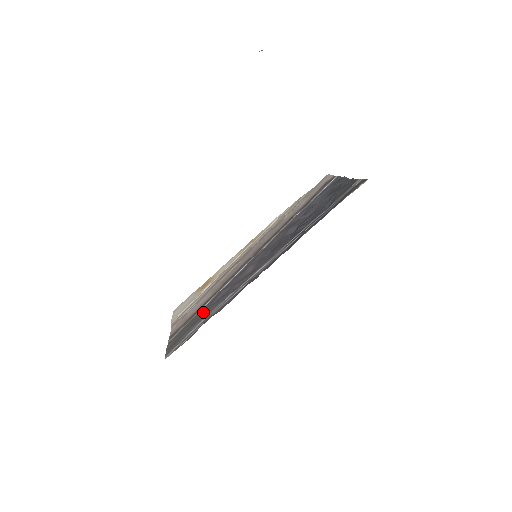
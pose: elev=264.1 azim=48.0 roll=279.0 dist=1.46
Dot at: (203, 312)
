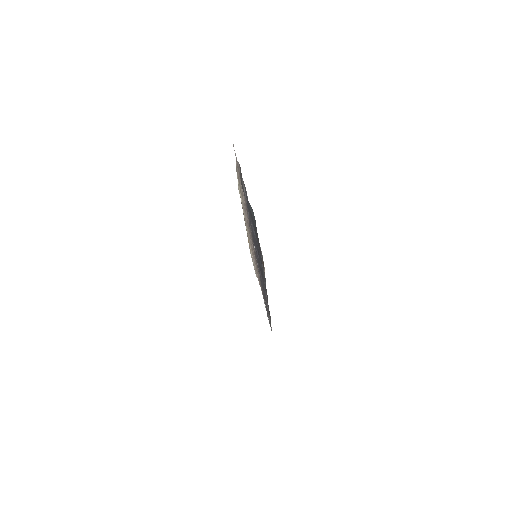
Dot at: occluded
